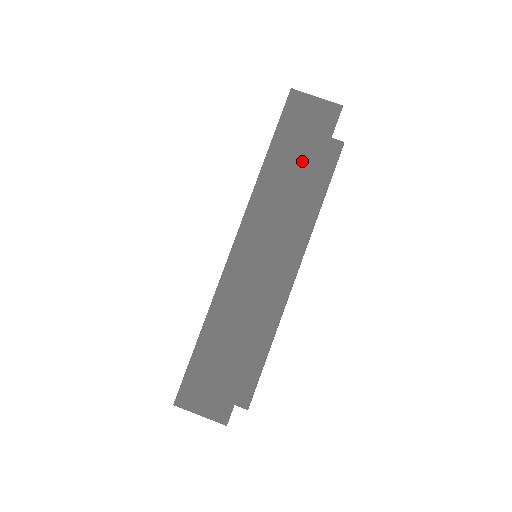
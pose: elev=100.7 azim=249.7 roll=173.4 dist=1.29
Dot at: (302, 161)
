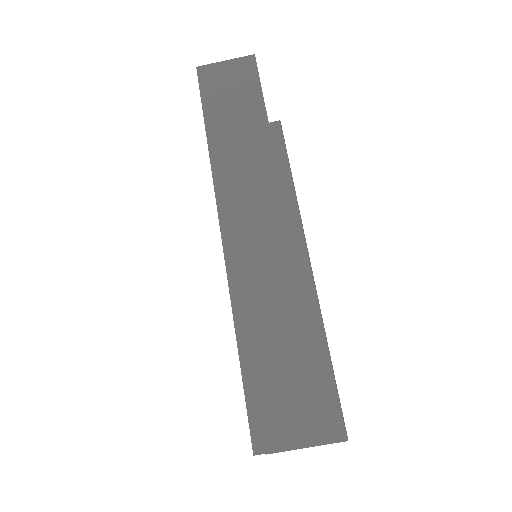
Dot at: (245, 120)
